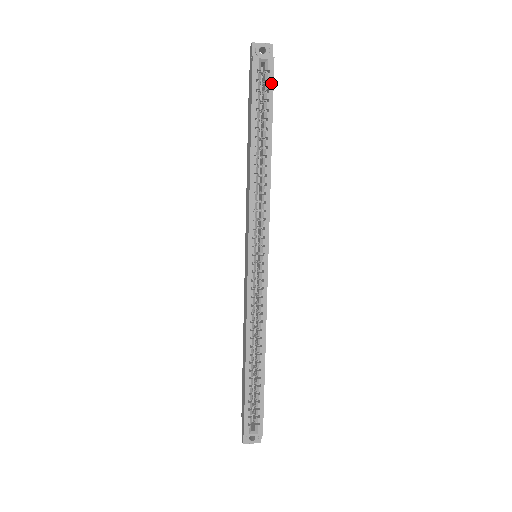
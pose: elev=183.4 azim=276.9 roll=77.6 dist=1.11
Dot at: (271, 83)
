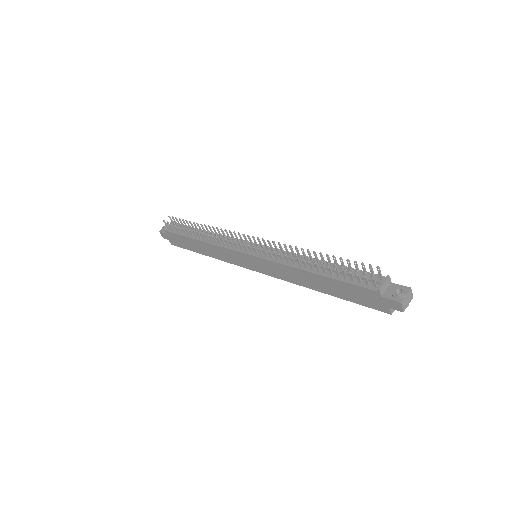
Dot at: occluded
